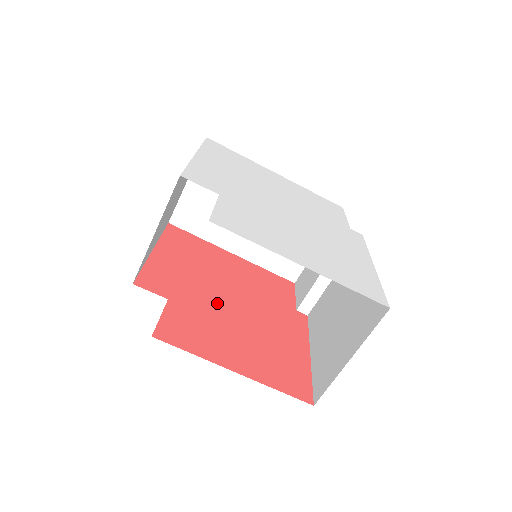
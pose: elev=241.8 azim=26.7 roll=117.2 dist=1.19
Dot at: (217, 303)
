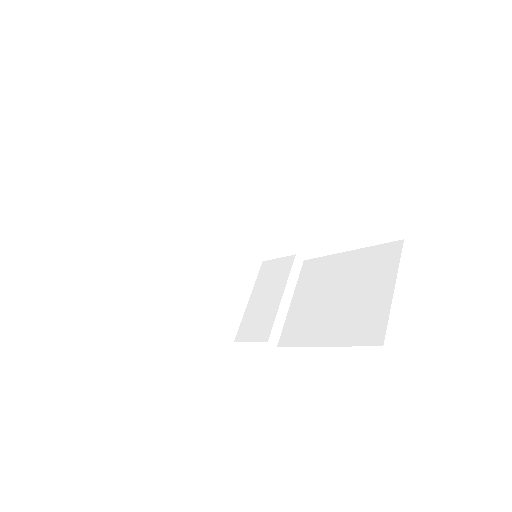
Dot at: occluded
